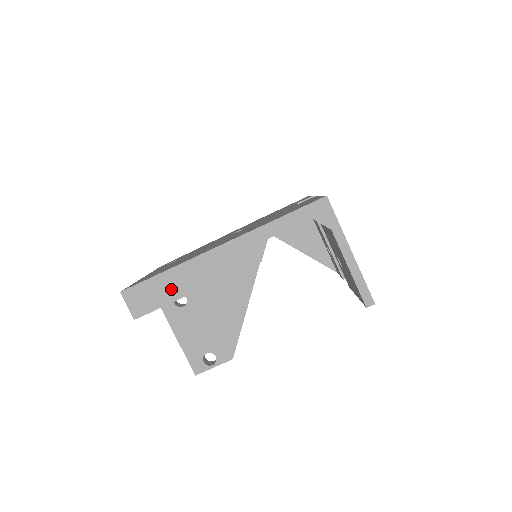
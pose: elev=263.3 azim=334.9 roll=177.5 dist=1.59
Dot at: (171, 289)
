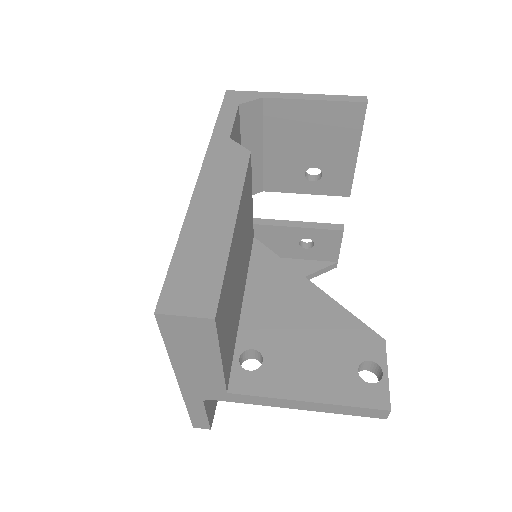
Dot at: (208, 247)
